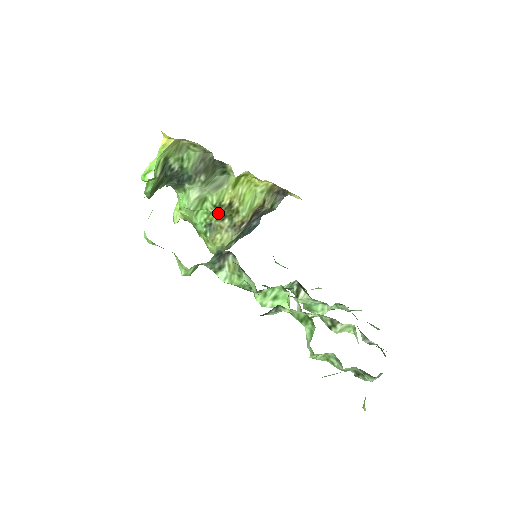
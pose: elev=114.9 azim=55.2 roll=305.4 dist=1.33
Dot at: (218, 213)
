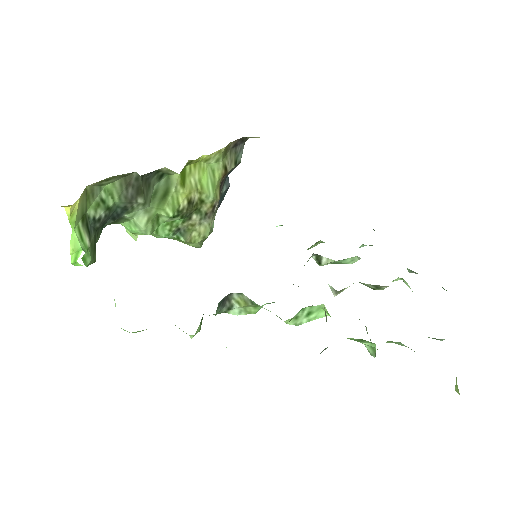
Dot at: (181, 218)
